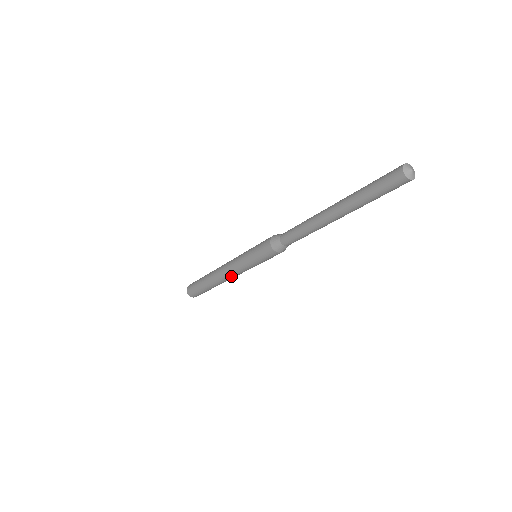
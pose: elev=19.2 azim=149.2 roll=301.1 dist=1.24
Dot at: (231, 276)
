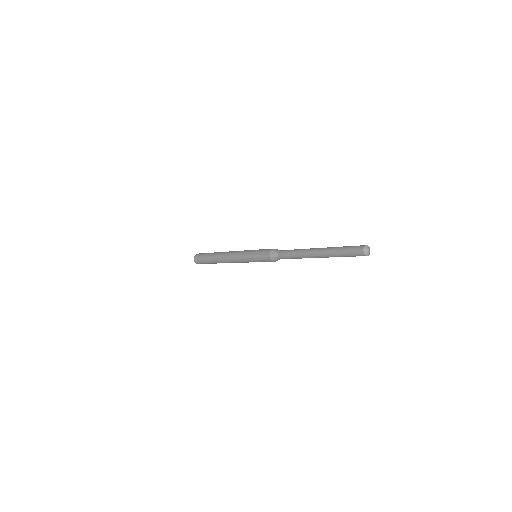
Dot at: (233, 262)
